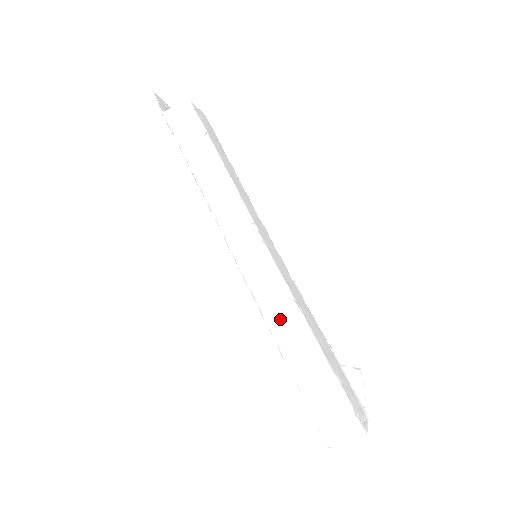
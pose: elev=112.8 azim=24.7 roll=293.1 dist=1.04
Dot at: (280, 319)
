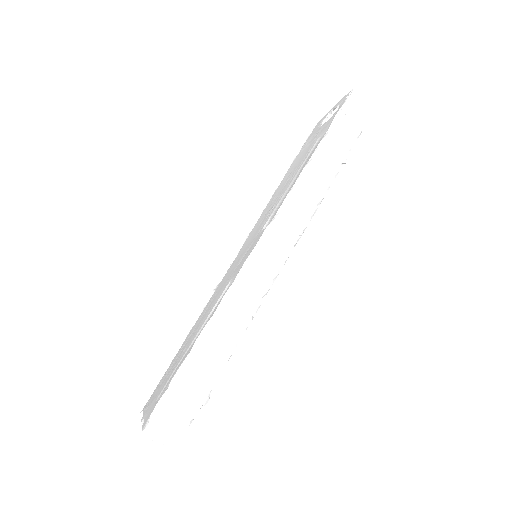
Dot at: (230, 317)
